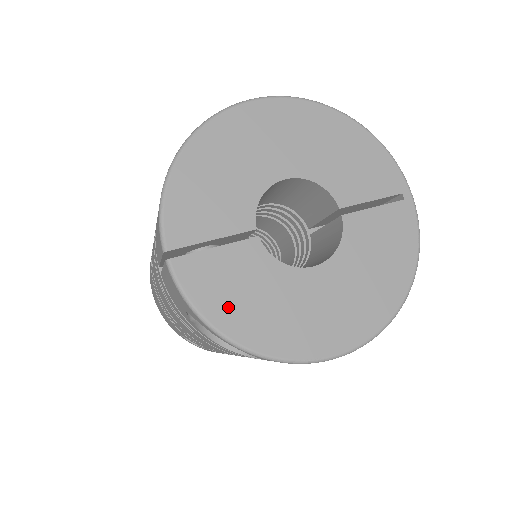
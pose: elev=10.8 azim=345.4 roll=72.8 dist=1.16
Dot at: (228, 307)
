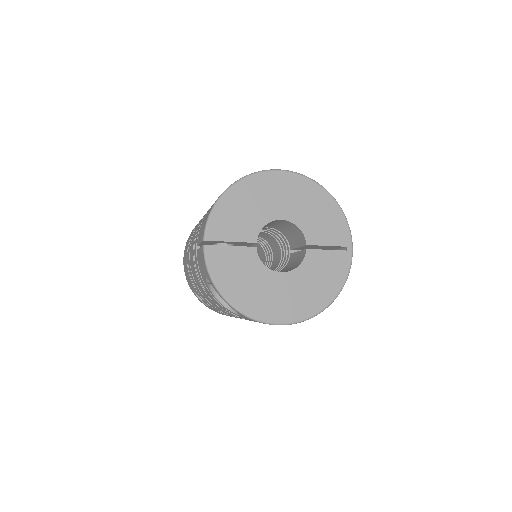
Dot at: (228, 279)
